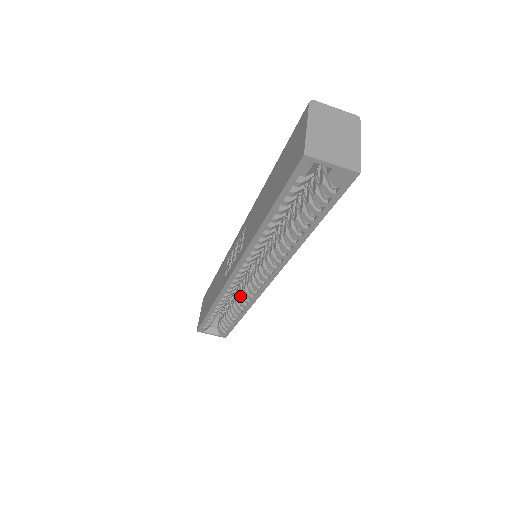
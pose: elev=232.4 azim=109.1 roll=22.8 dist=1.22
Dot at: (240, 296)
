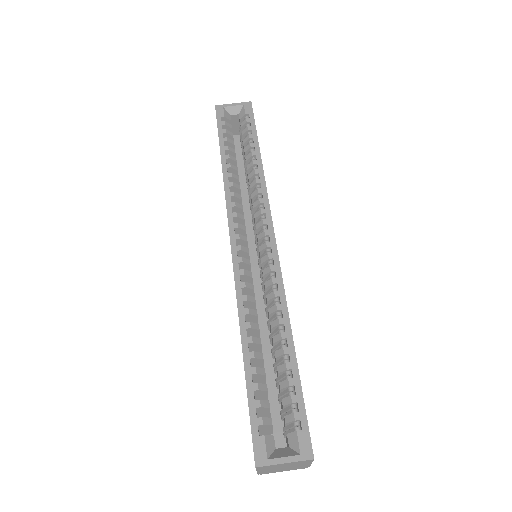
Dot at: (269, 310)
